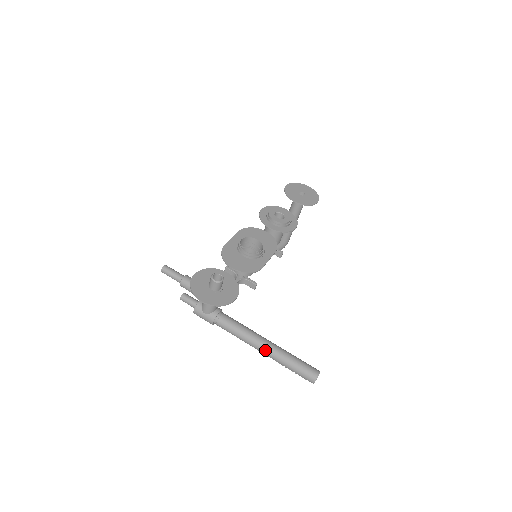
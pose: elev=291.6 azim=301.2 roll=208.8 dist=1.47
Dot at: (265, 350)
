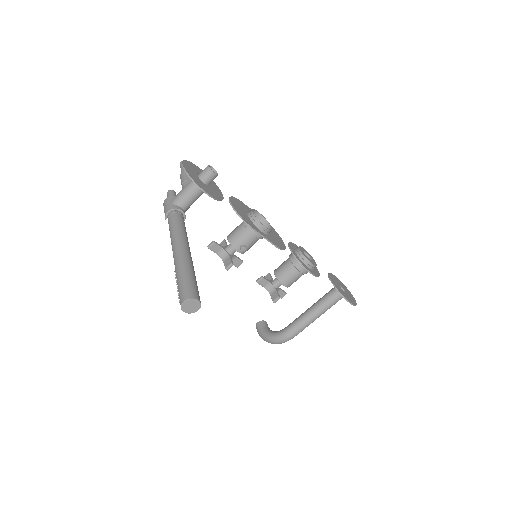
Dot at: (179, 251)
